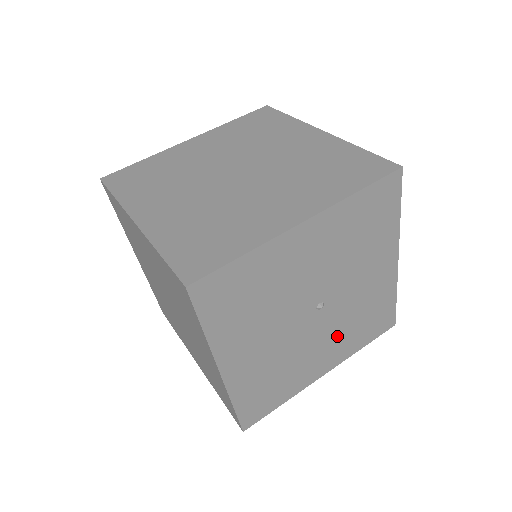
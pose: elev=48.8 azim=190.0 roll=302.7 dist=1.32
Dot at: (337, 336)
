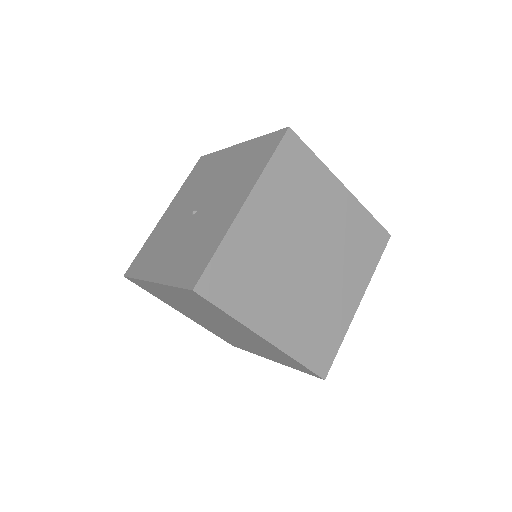
Dot at: occluded
